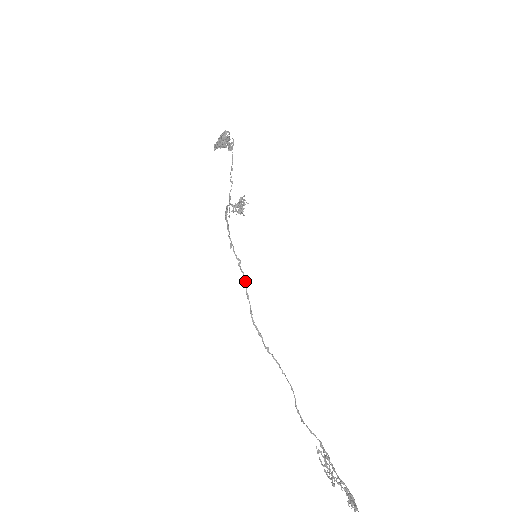
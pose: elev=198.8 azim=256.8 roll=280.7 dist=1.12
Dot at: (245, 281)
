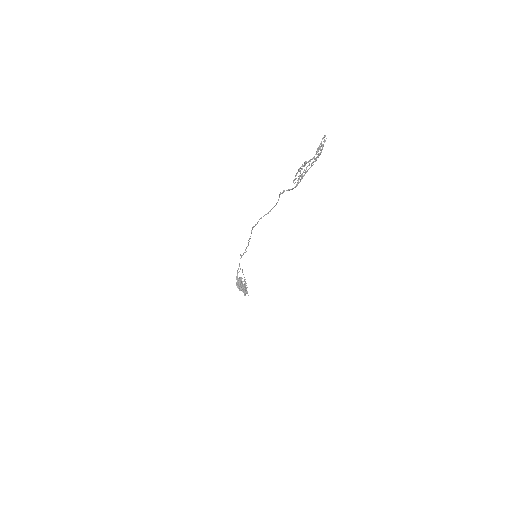
Dot at: occluded
